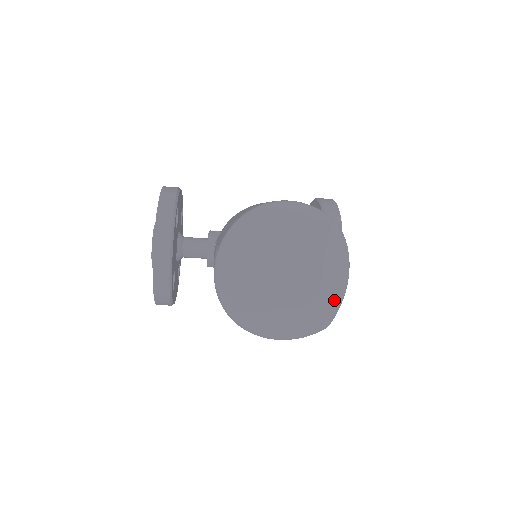
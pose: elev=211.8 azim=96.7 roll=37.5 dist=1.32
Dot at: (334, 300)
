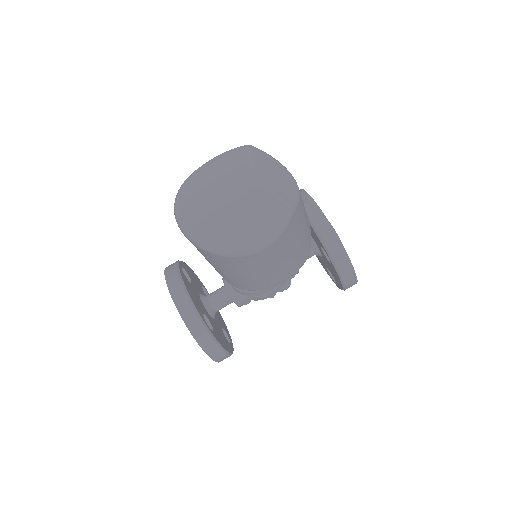
Dot at: (284, 190)
